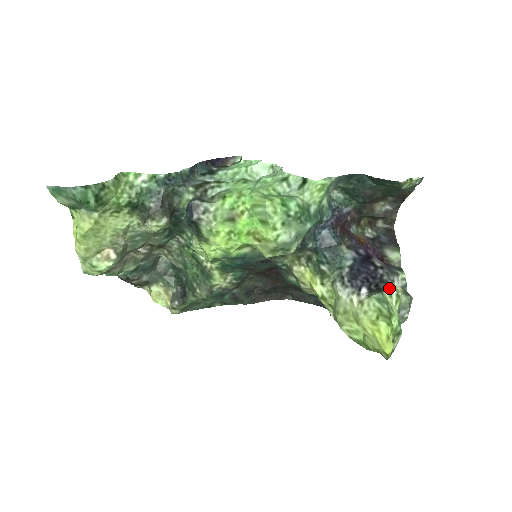
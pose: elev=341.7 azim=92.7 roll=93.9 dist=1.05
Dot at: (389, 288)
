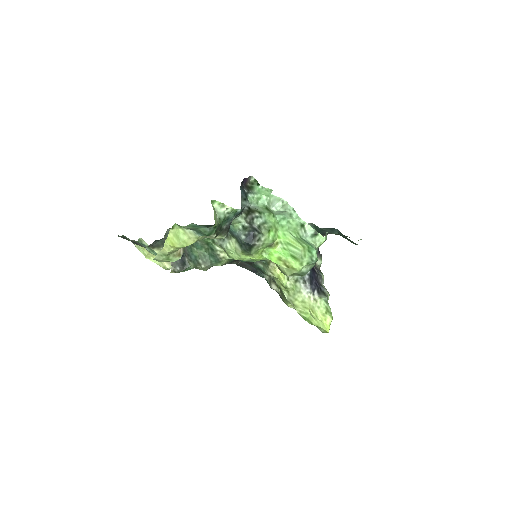
Dot at: (327, 292)
